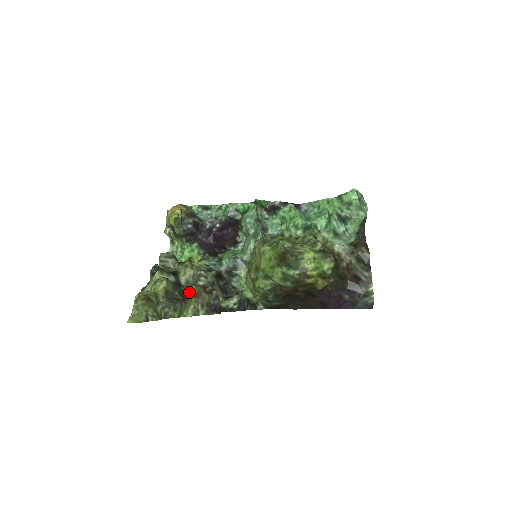
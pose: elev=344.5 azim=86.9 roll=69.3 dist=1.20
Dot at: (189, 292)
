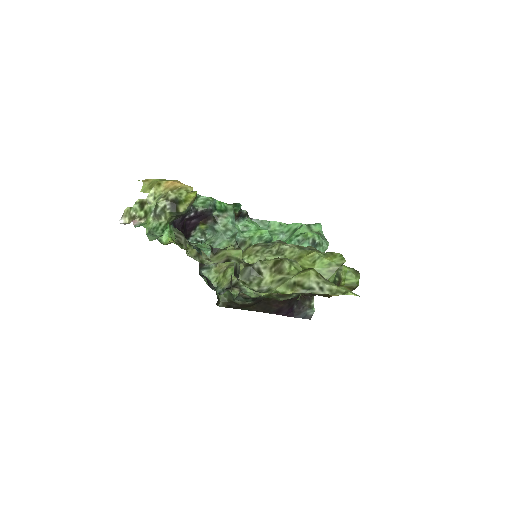
Dot at: occluded
